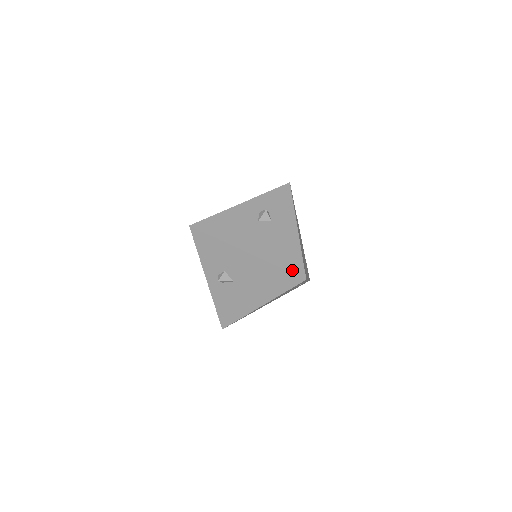
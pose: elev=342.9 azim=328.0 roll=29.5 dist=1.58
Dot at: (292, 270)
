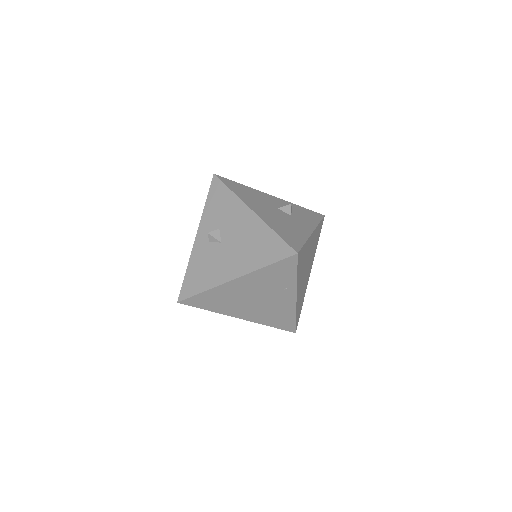
Dot at: (288, 241)
